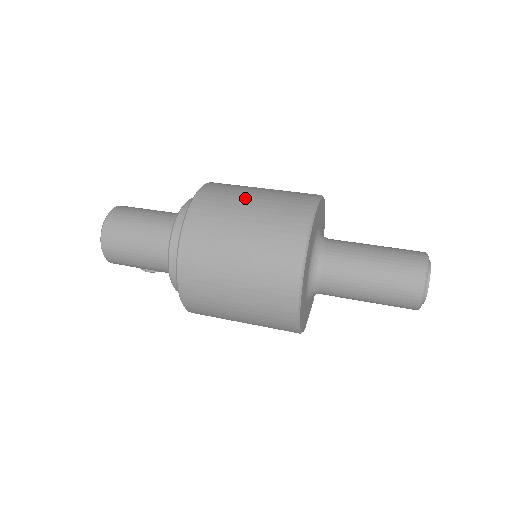
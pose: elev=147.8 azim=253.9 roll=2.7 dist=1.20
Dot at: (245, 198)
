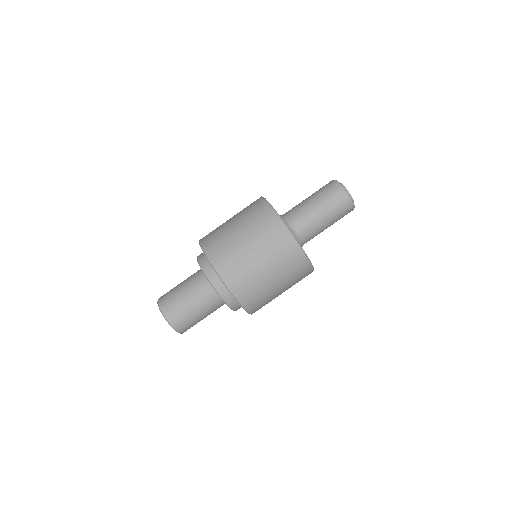
Dot at: (273, 290)
